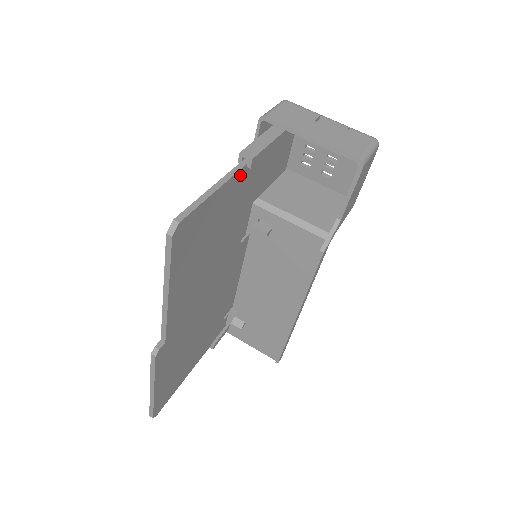
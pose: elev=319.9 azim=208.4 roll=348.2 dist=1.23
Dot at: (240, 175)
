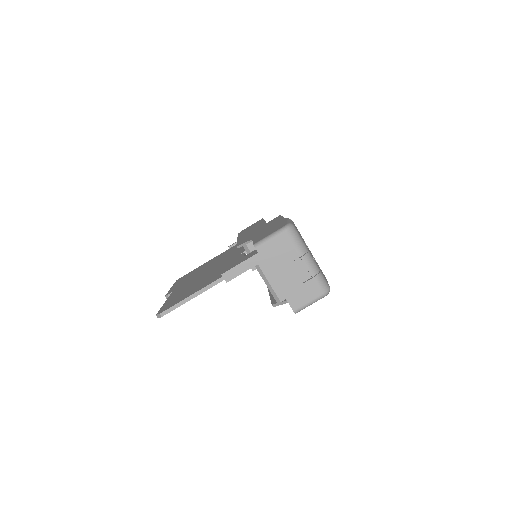
Dot at: (219, 282)
